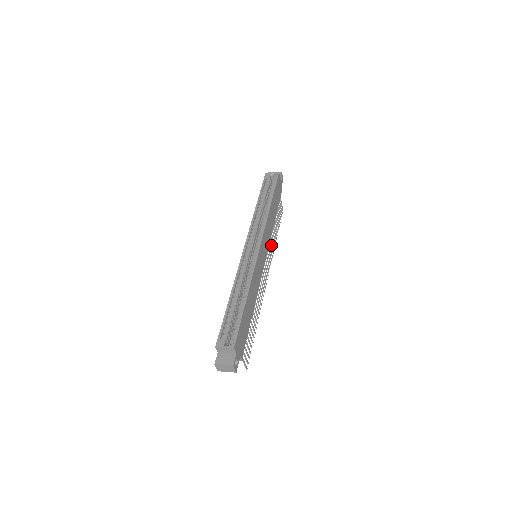
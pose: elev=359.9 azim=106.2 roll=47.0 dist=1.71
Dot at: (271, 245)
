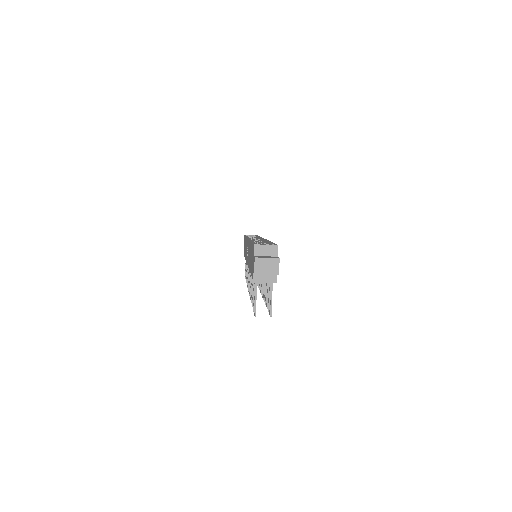
Dot at: occluded
